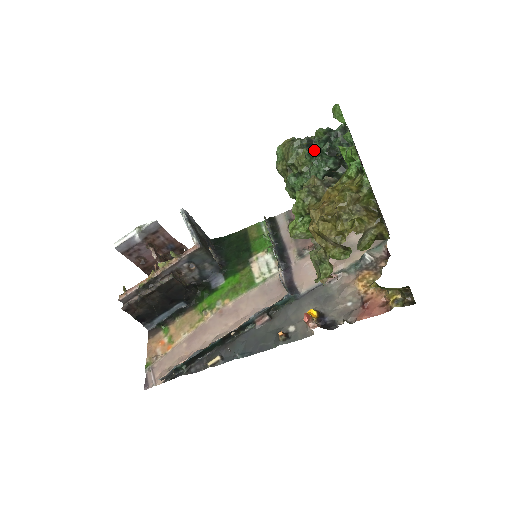
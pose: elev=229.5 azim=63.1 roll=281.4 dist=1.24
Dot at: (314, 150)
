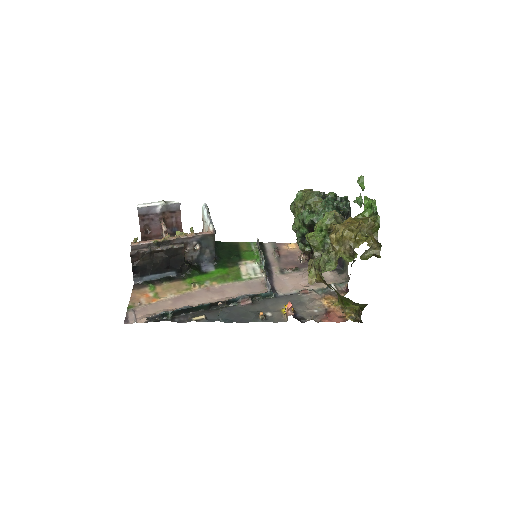
Dot at: (329, 201)
